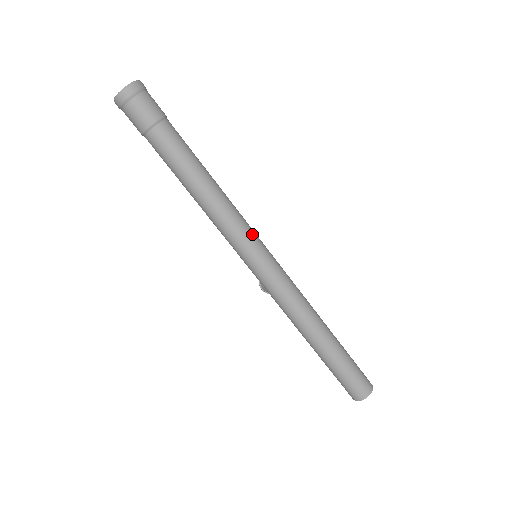
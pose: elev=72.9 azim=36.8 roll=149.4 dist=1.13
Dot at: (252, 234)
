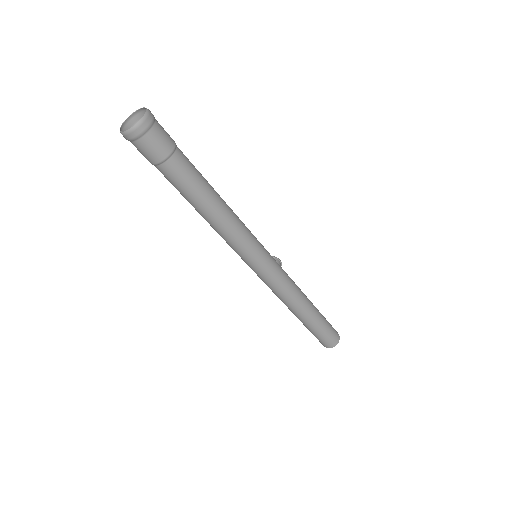
Dot at: (251, 249)
